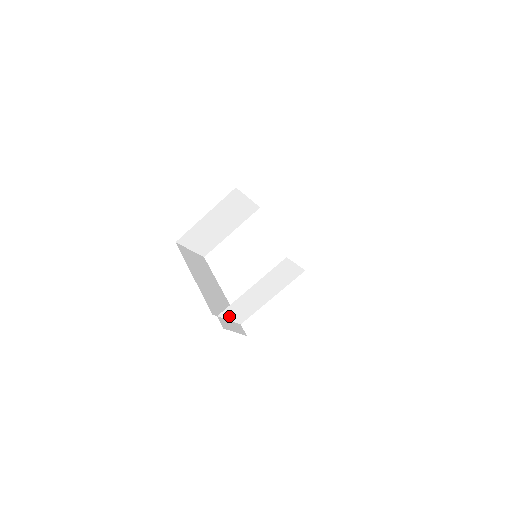
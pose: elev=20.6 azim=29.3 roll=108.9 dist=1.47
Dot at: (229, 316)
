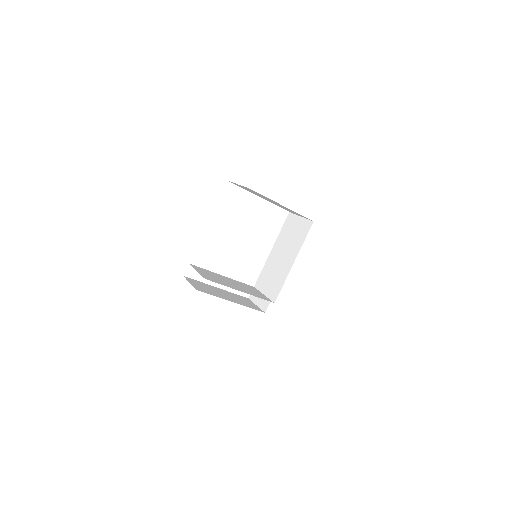
Dot at: (201, 272)
